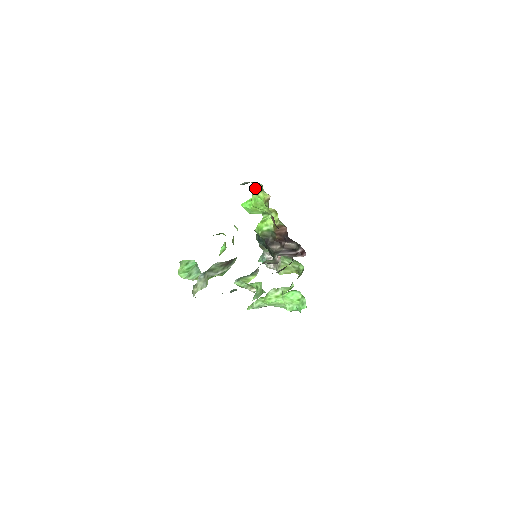
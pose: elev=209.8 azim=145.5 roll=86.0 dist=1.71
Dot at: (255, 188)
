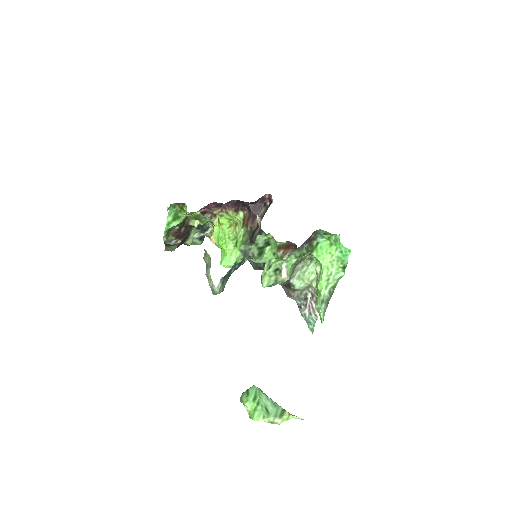
Dot at: (210, 235)
